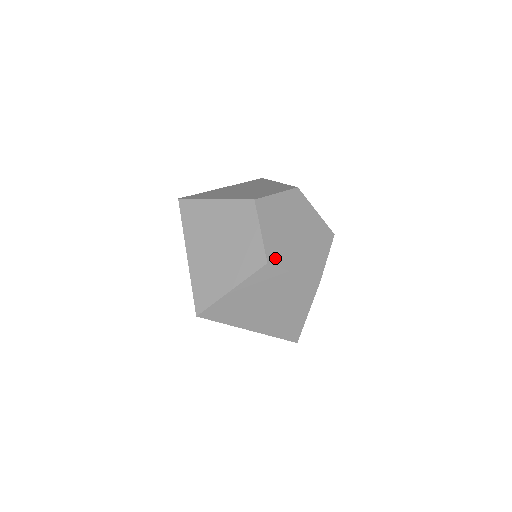
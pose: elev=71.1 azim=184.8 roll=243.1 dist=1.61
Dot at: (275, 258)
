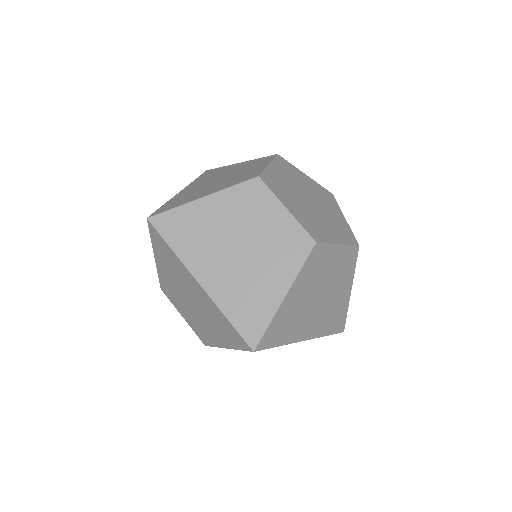
Dot at: (271, 183)
